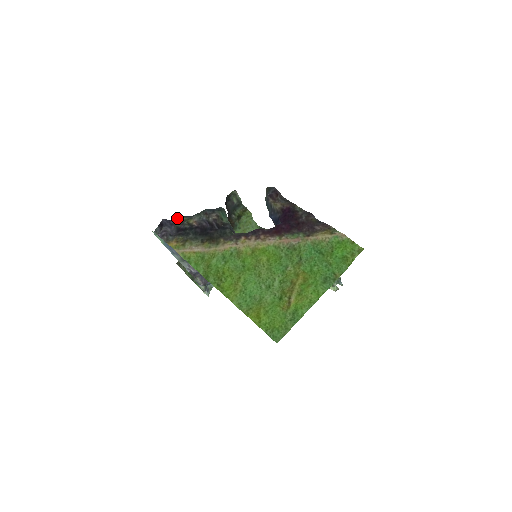
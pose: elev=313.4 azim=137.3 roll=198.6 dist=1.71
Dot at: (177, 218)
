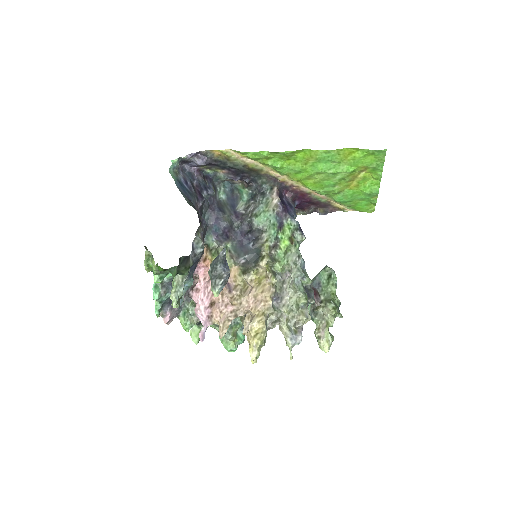
Dot at: (199, 169)
